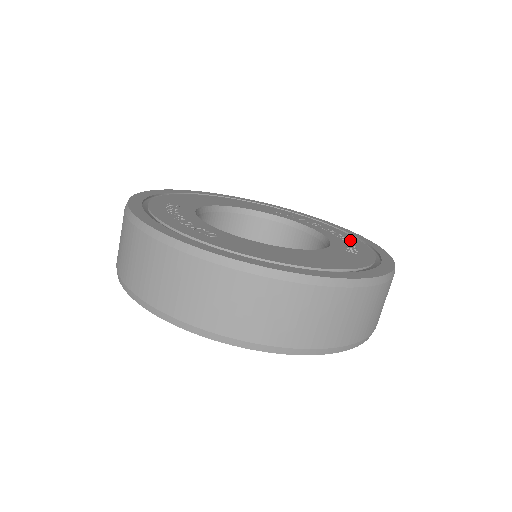
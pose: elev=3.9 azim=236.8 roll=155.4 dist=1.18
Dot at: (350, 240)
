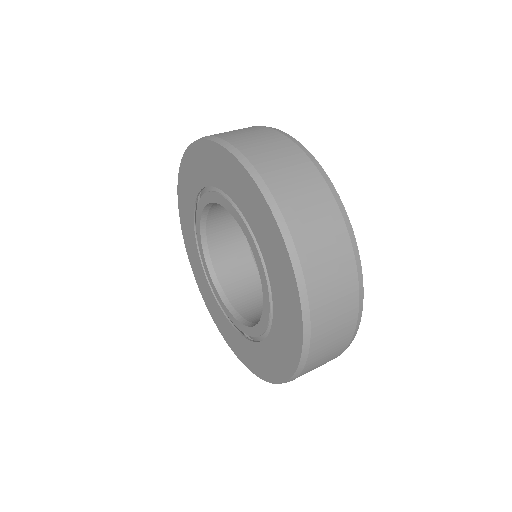
Dot at: occluded
